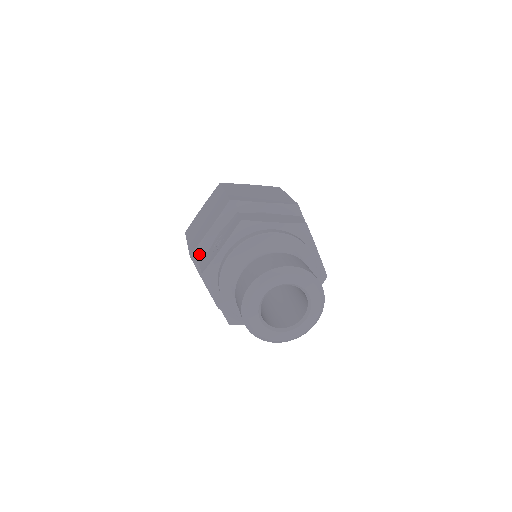
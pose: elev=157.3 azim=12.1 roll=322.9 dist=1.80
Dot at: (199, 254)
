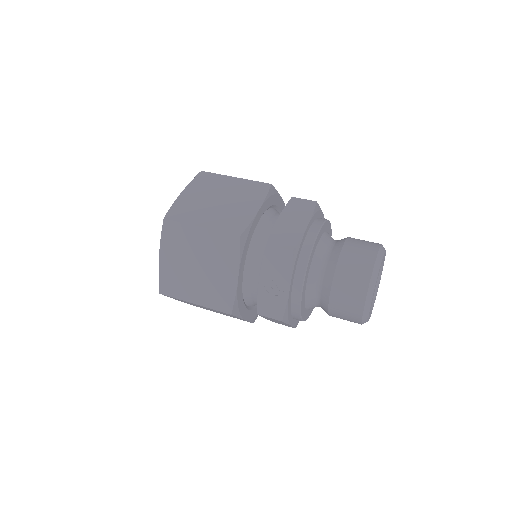
Dot at: (237, 305)
